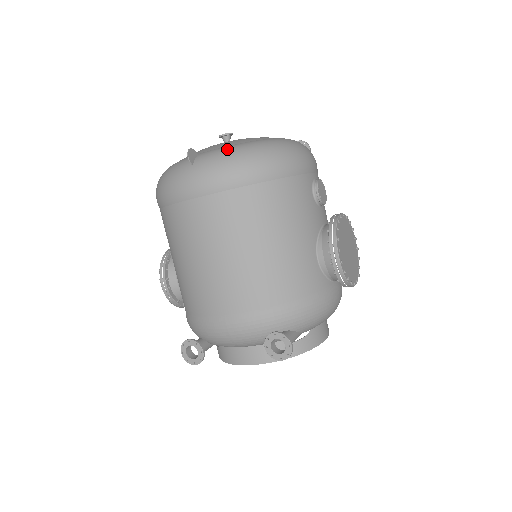
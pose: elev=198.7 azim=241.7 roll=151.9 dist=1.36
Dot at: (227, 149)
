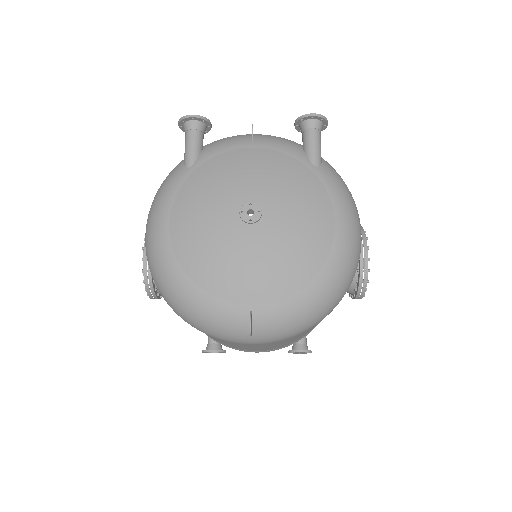
Dot at: (294, 309)
